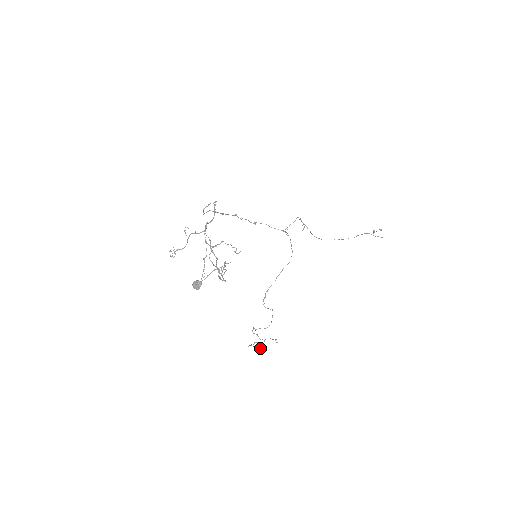
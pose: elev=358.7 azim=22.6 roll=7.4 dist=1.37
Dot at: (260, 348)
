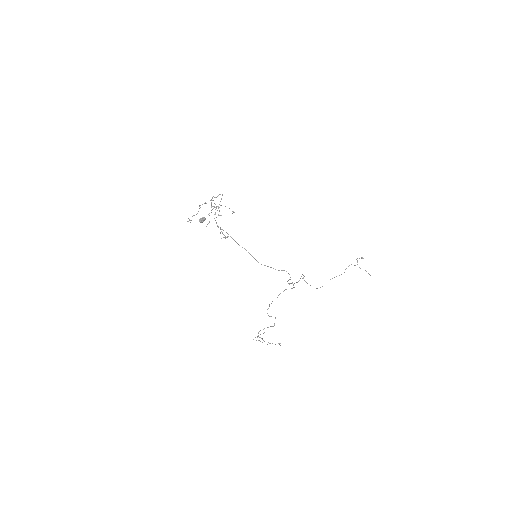
Dot at: occluded
